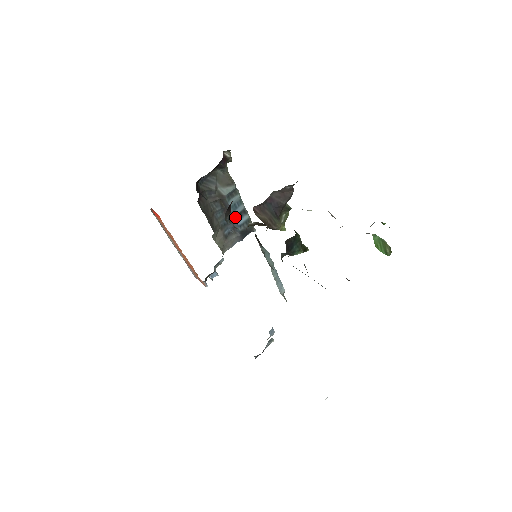
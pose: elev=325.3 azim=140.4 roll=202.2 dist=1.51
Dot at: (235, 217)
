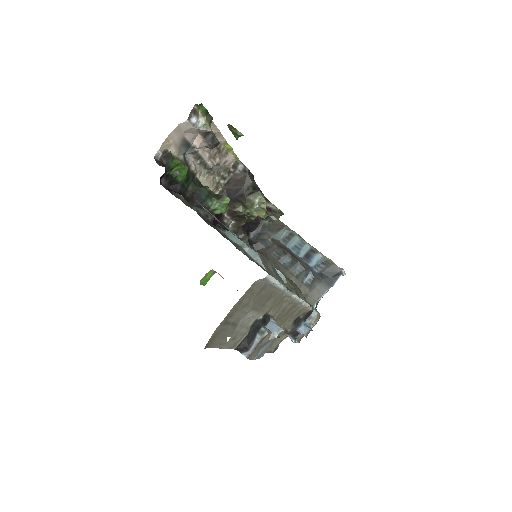
Dot at: (303, 259)
